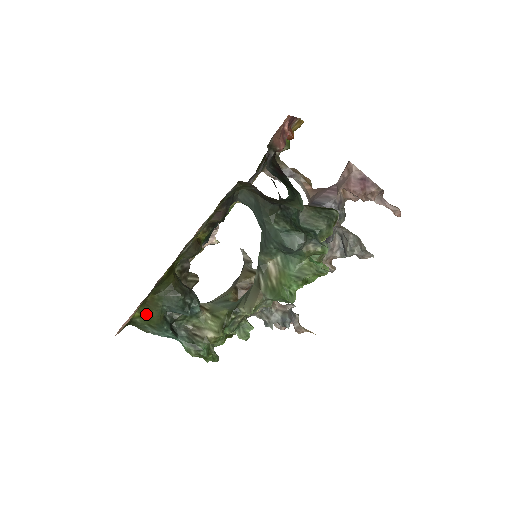
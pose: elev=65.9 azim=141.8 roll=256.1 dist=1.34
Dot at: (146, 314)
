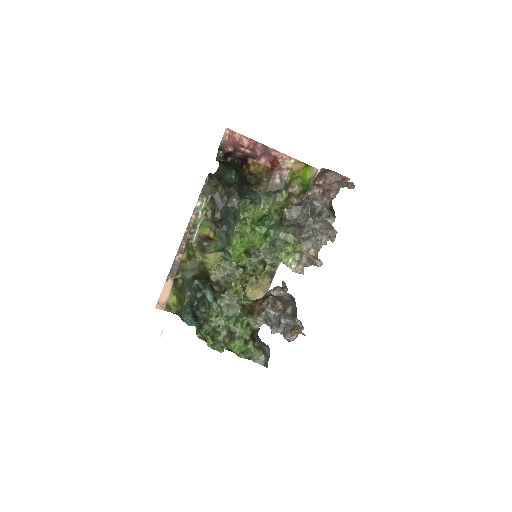
Dot at: (180, 299)
